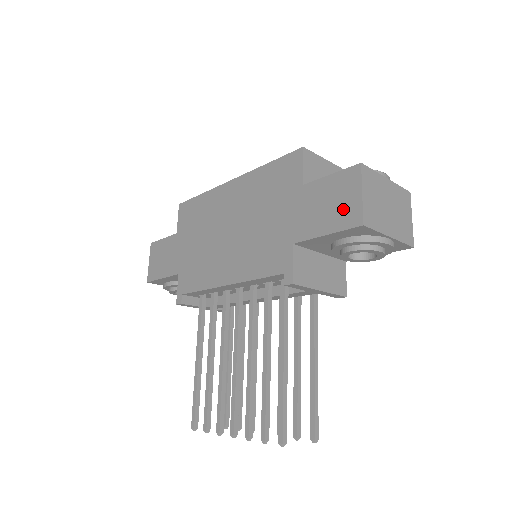
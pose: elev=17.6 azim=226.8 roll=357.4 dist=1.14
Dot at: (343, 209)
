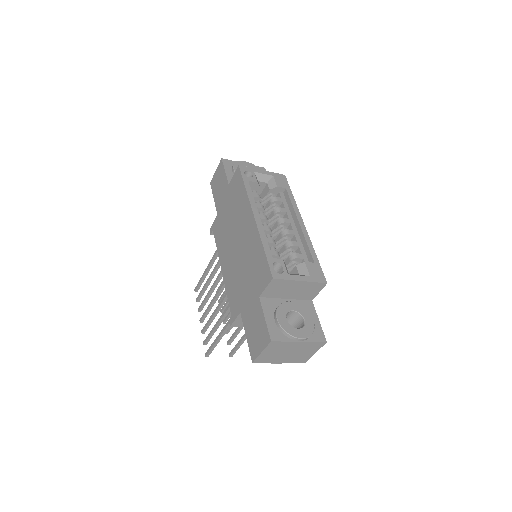
Dot at: (255, 342)
